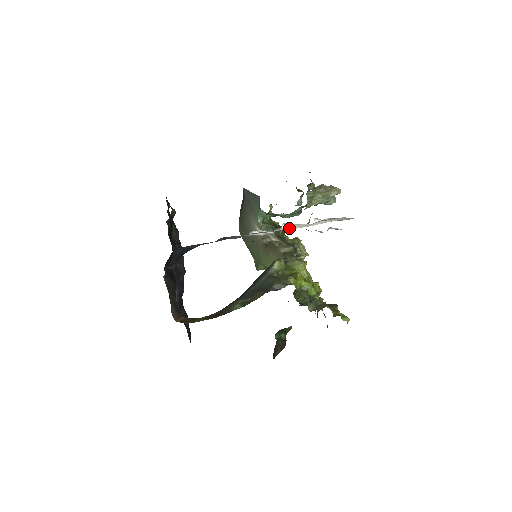
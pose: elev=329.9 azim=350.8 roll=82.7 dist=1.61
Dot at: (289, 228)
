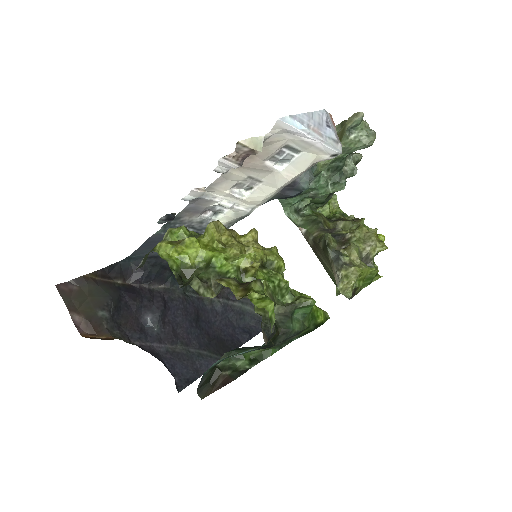
Dot at: (260, 194)
